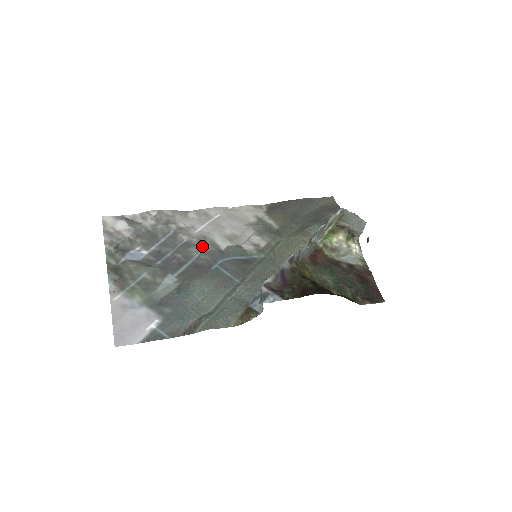
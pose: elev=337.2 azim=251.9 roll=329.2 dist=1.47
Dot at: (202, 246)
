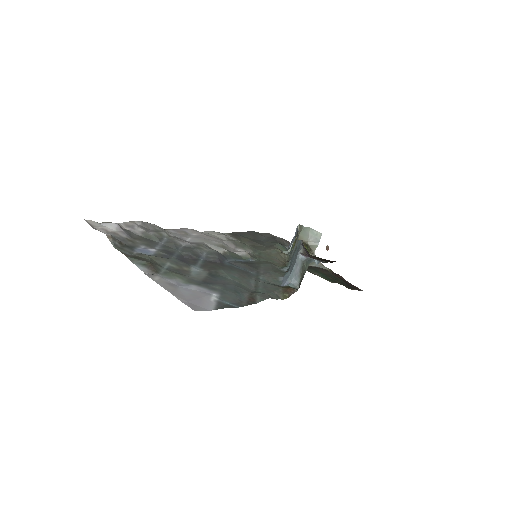
Dot at: (204, 249)
